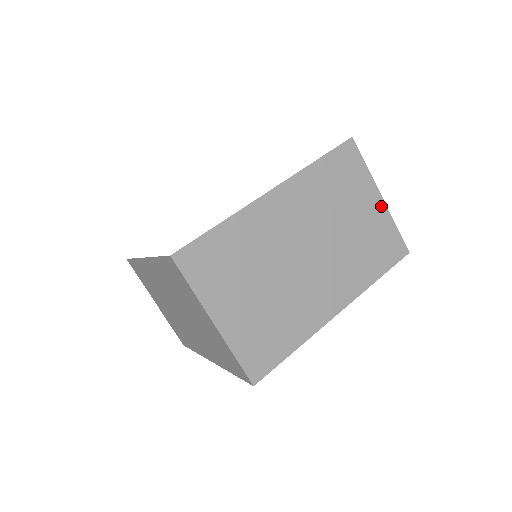
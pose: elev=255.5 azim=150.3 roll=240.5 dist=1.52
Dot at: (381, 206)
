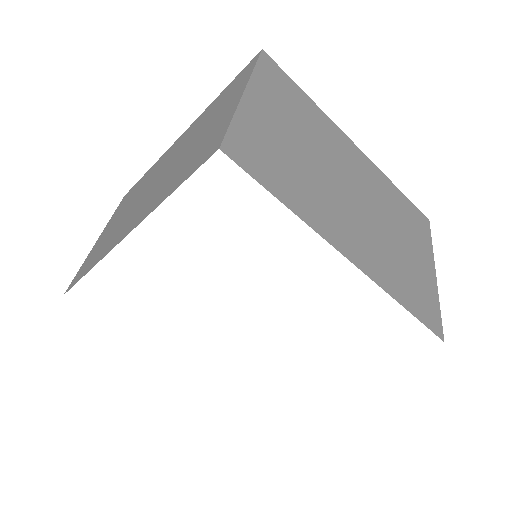
Dot at: (432, 277)
